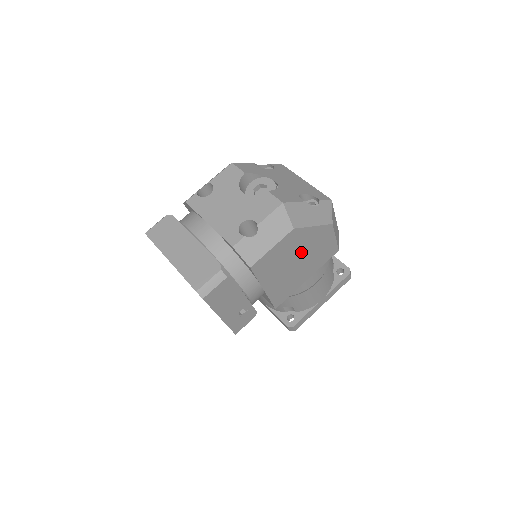
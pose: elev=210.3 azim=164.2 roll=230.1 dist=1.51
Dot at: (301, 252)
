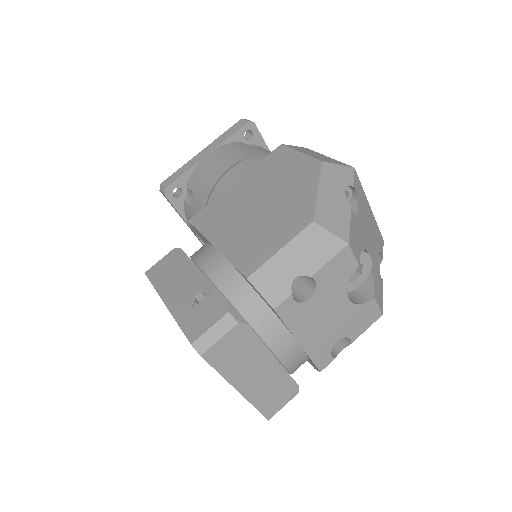
Dot at: occluded
